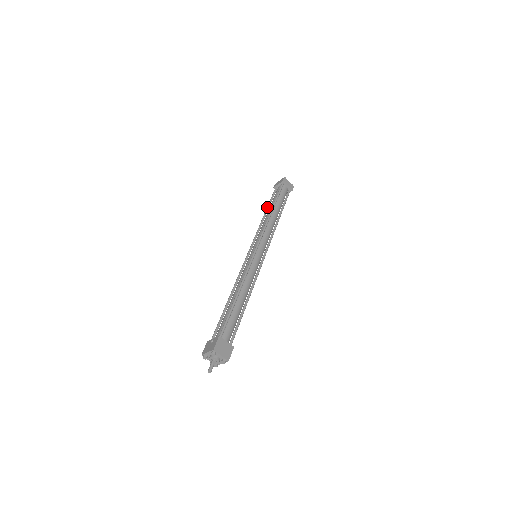
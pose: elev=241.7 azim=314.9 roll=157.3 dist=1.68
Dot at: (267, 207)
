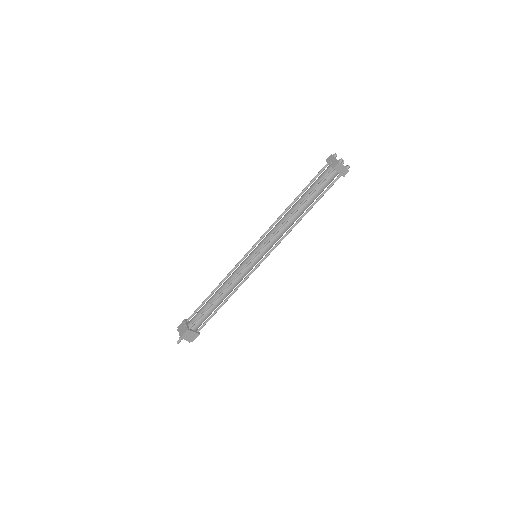
Dot at: (300, 193)
